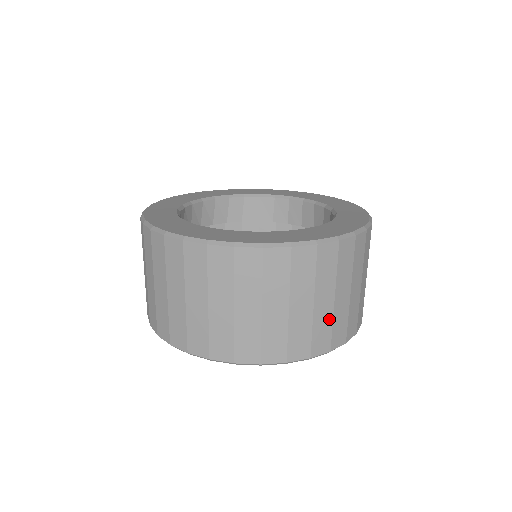
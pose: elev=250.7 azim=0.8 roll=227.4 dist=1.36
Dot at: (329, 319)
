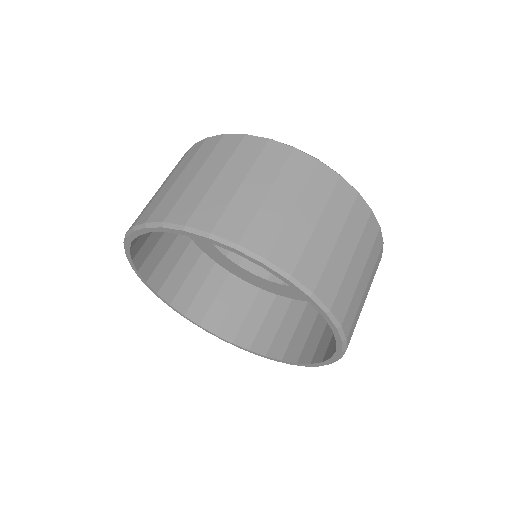
Dot at: (358, 303)
